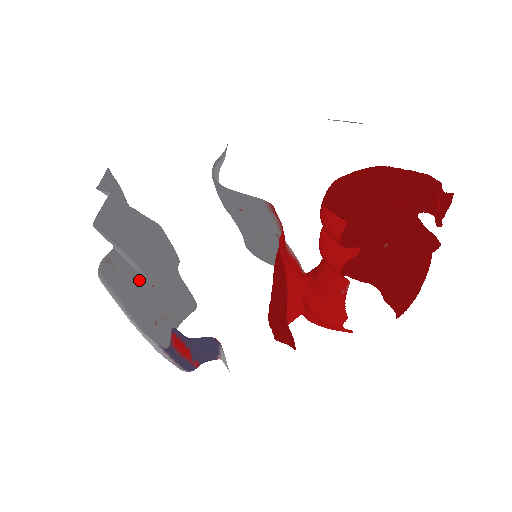
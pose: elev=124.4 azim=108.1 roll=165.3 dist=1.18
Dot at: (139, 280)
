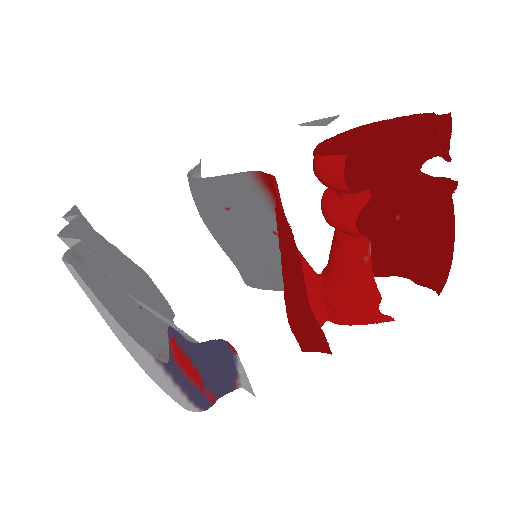
Dot at: (121, 295)
